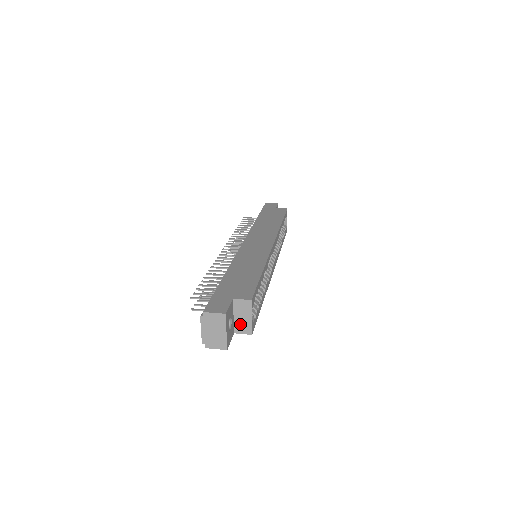
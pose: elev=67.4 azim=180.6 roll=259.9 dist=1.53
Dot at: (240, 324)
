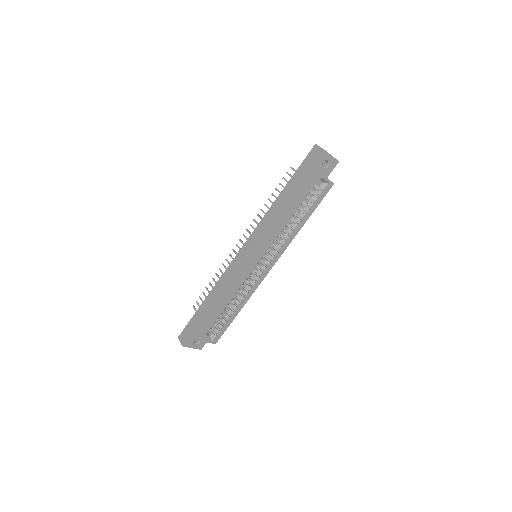
Dot at: occluded
